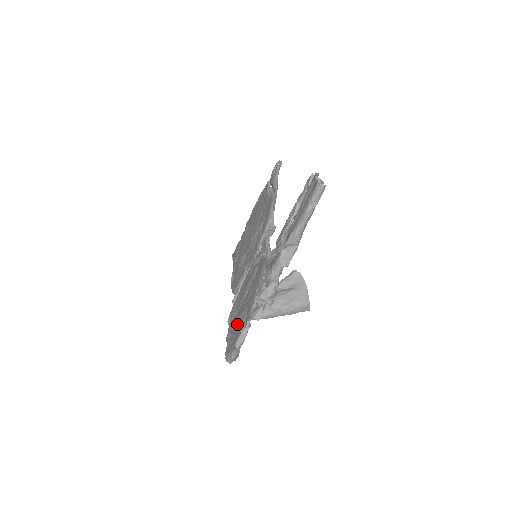
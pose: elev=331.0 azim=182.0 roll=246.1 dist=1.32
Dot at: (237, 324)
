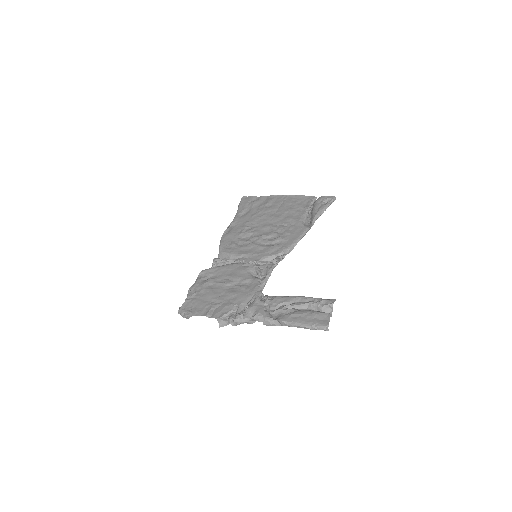
Dot at: (205, 299)
